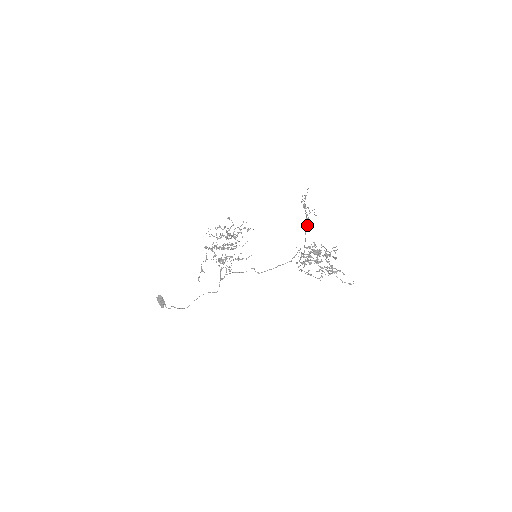
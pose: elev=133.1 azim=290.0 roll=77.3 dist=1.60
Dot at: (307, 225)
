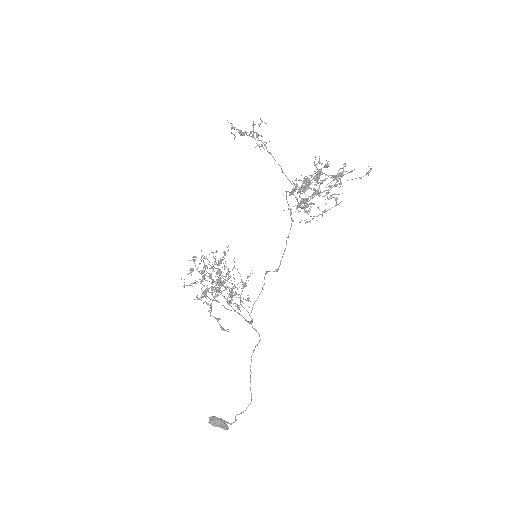
Dot at: (264, 144)
